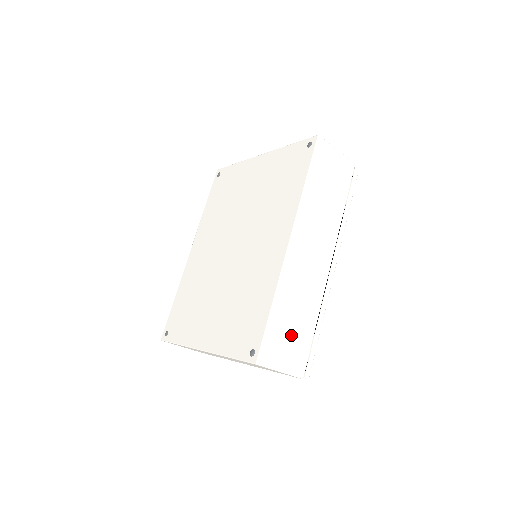
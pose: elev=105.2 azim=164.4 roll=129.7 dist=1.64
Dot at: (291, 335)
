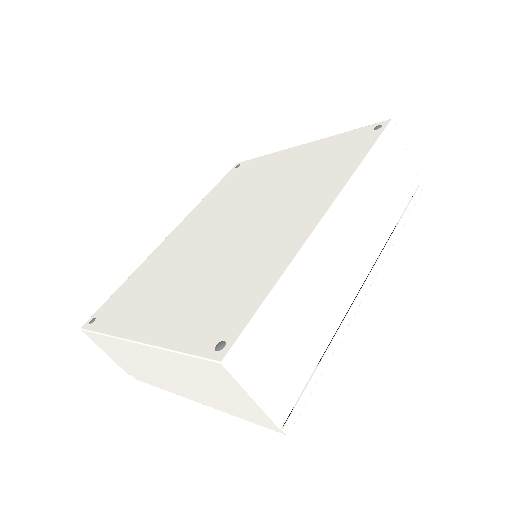
Dot at: (286, 348)
